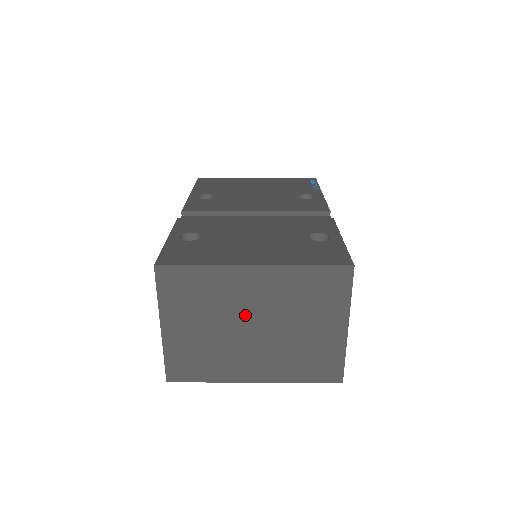
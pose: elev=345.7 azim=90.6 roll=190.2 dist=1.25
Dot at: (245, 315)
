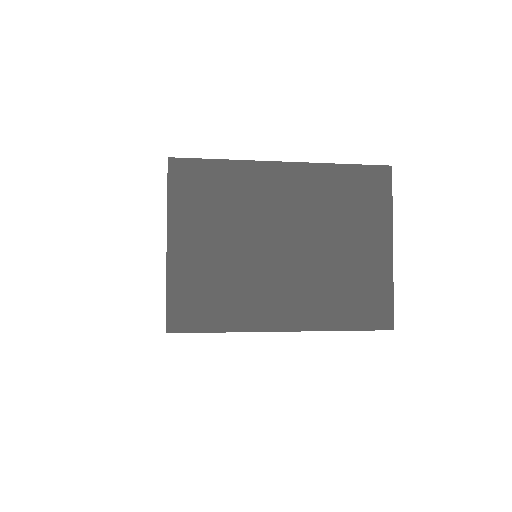
Dot at: (273, 228)
